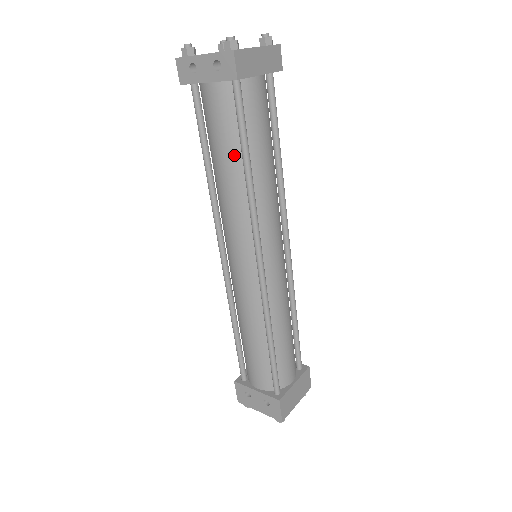
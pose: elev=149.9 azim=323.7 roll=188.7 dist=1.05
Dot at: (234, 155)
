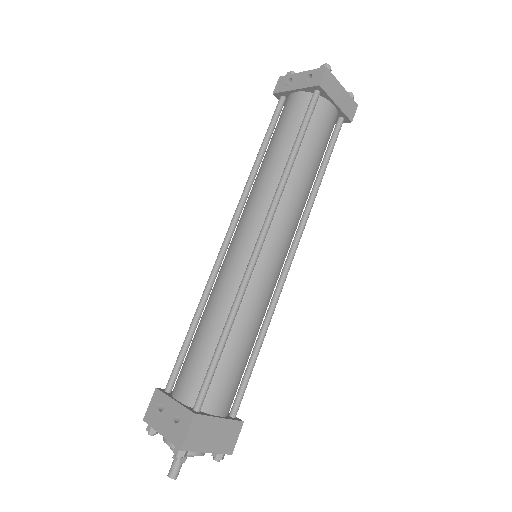
Dot at: (287, 145)
